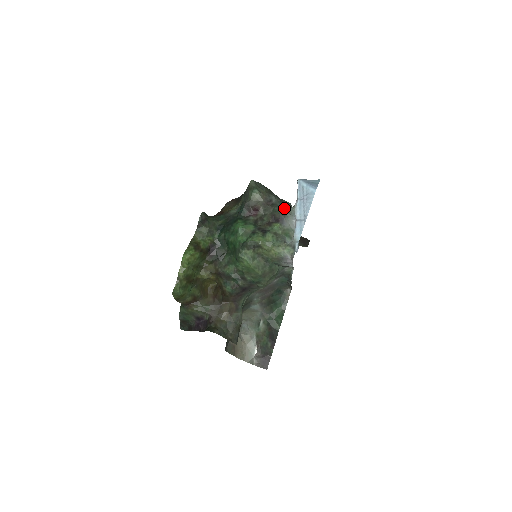
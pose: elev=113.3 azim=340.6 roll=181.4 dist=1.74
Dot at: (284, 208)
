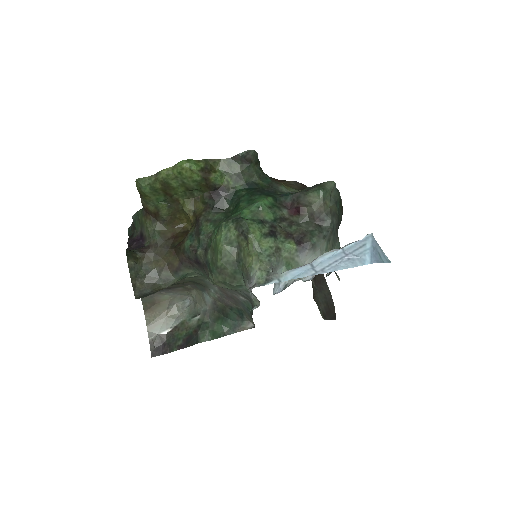
Dot at: (324, 243)
